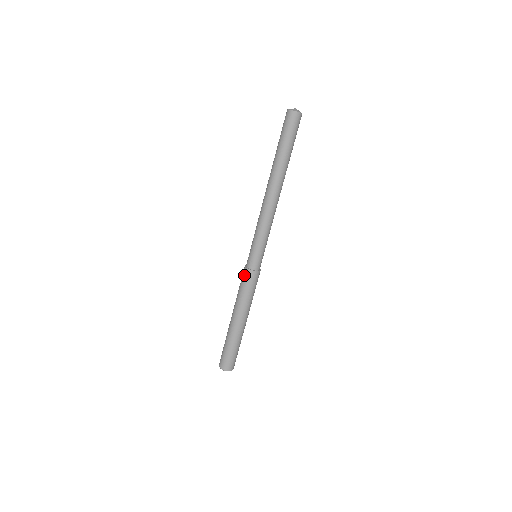
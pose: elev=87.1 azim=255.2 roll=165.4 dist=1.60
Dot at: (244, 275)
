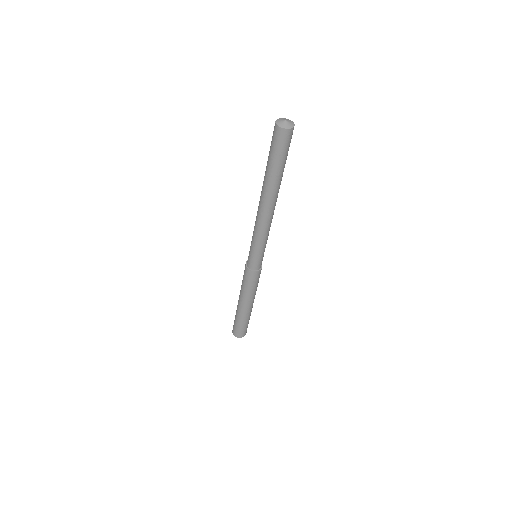
Dot at: (245, 273)
